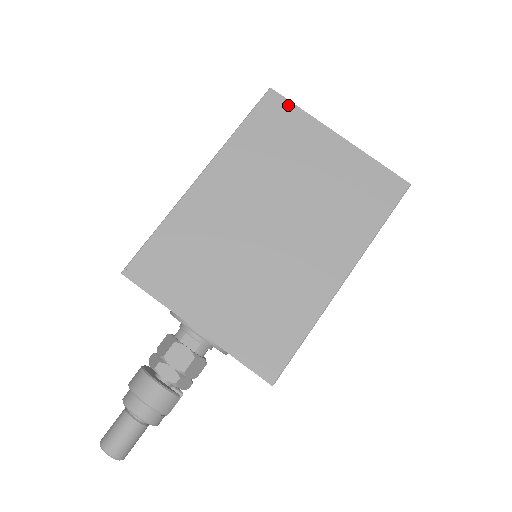
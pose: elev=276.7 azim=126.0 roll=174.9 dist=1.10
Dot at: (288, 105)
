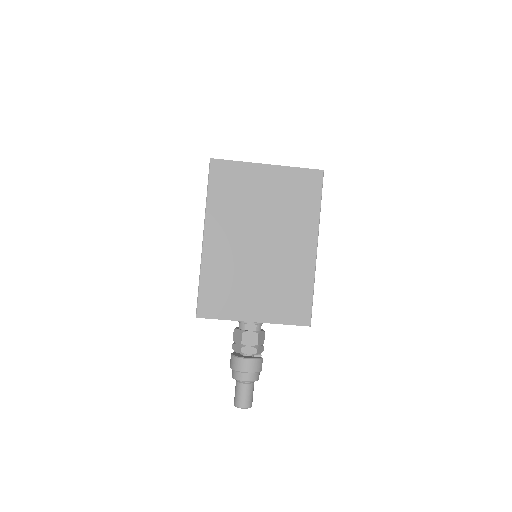
Dot at: (227, 163)
